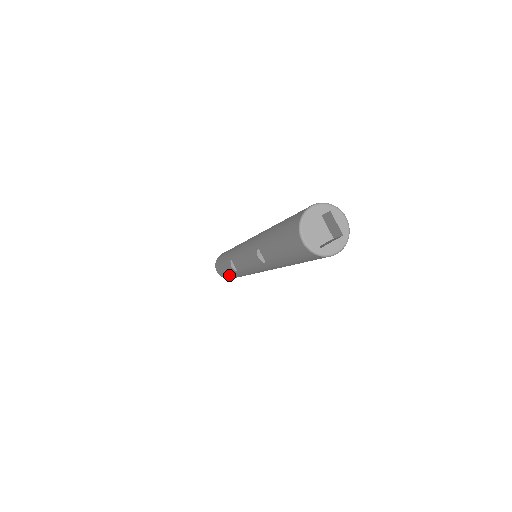
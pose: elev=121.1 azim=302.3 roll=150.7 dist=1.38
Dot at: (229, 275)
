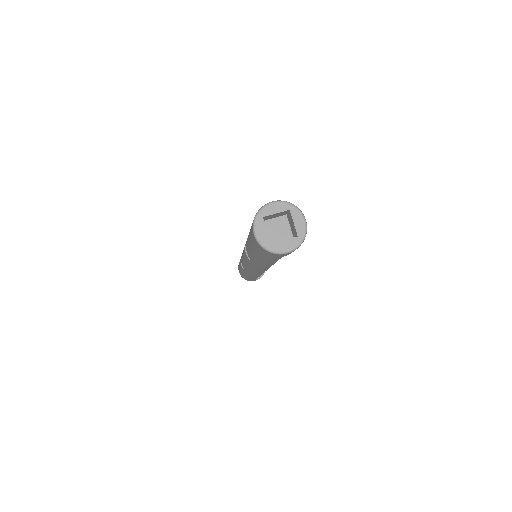
Dot at: (244, 275)
